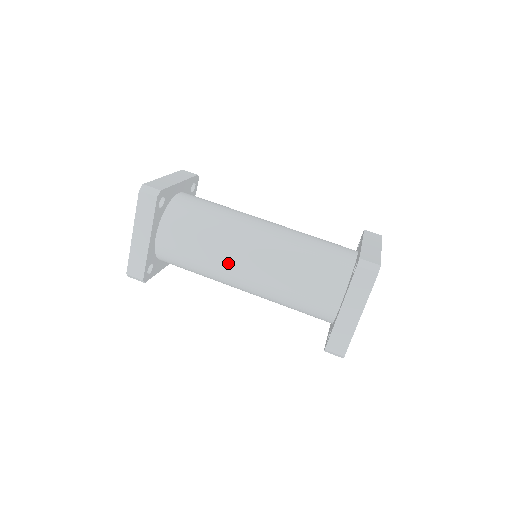
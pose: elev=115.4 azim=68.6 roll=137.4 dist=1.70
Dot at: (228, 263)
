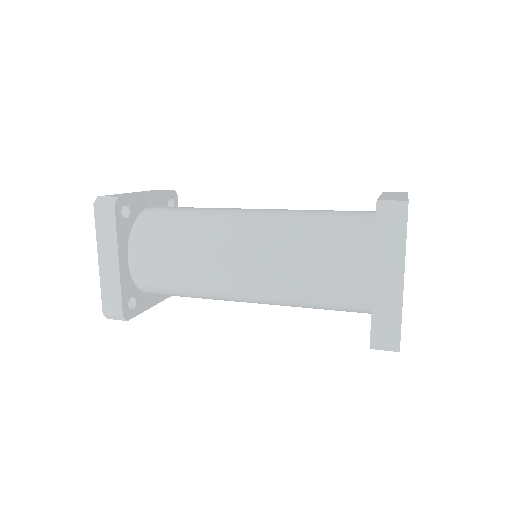
Dot at: (234, 209)
